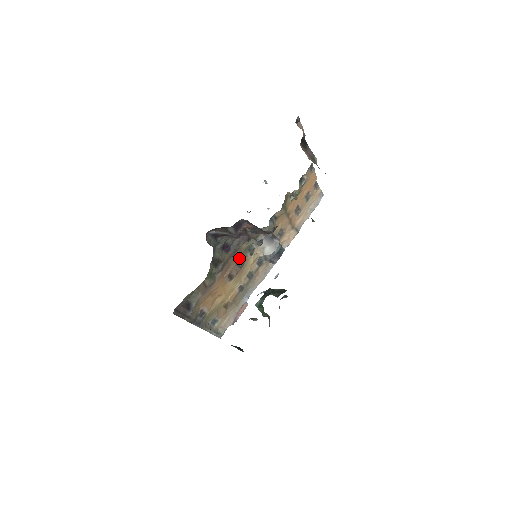
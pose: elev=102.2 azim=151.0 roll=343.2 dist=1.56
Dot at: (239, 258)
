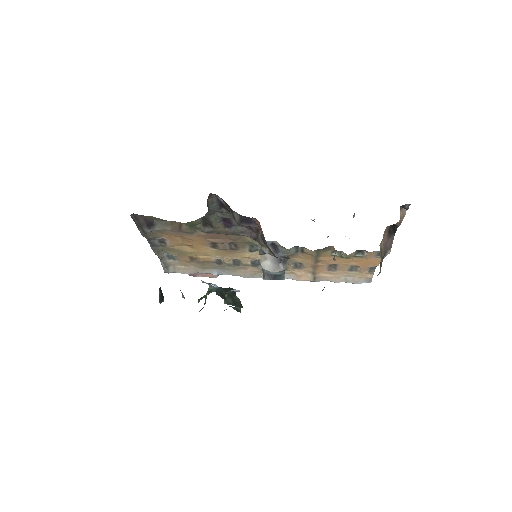
Dot at: (235, 241)
